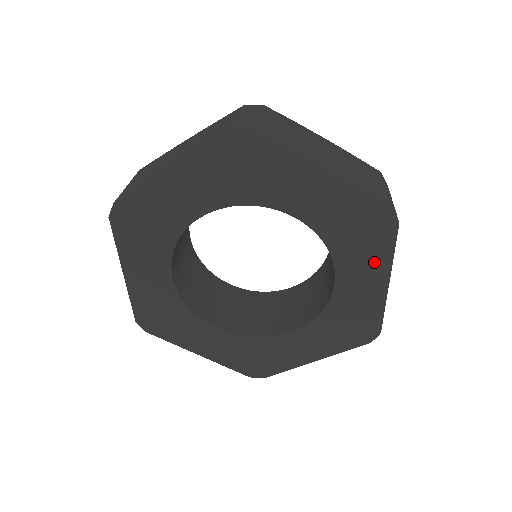
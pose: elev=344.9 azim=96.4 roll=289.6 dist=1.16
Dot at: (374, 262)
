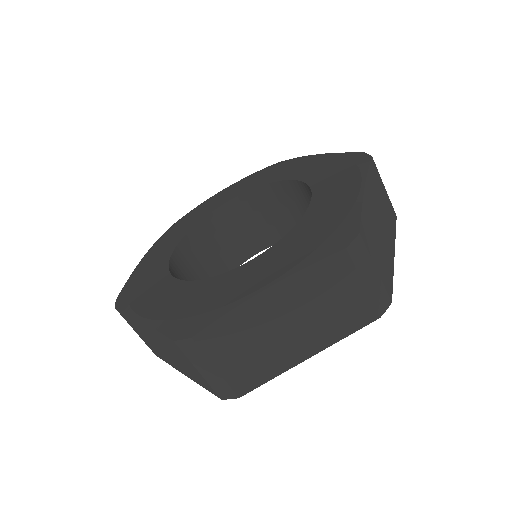
Dot at: occluded
